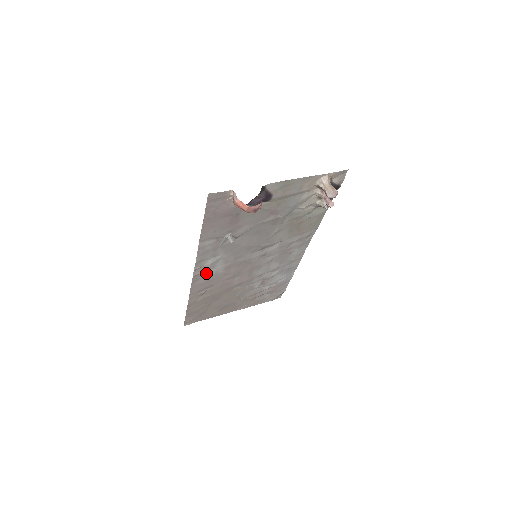
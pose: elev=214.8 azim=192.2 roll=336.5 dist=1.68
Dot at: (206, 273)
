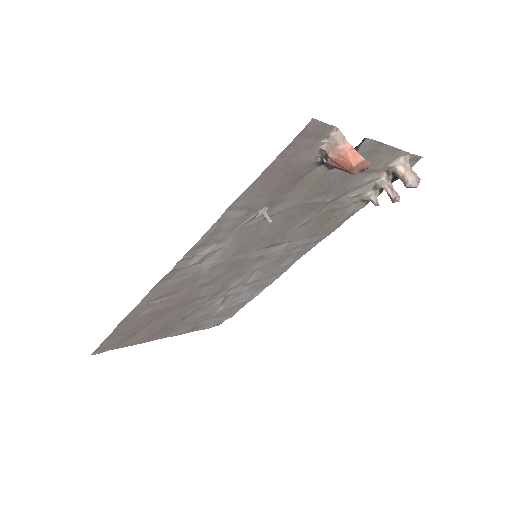
Dot at: (187, 269)
